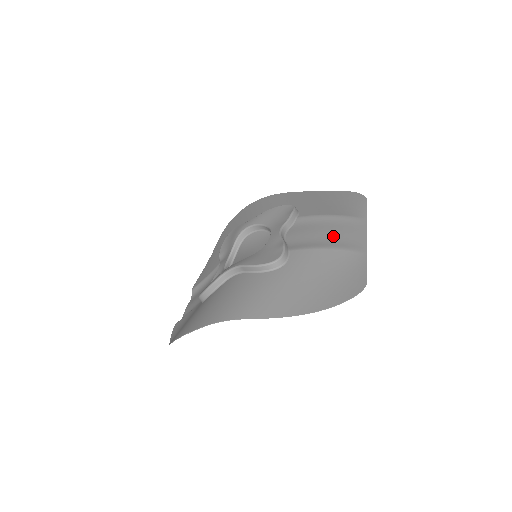
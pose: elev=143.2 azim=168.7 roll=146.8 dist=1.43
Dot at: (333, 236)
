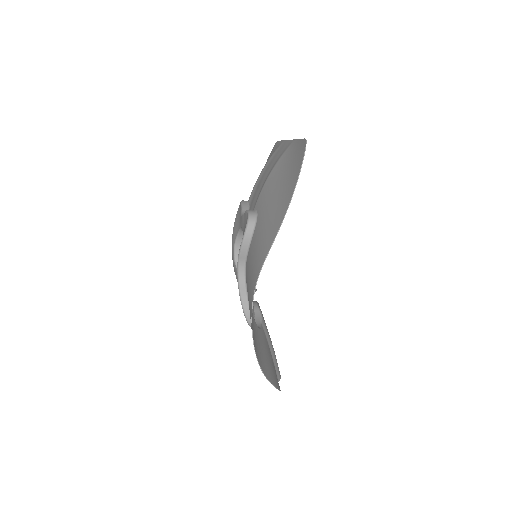
Dot at: (270, 168)
